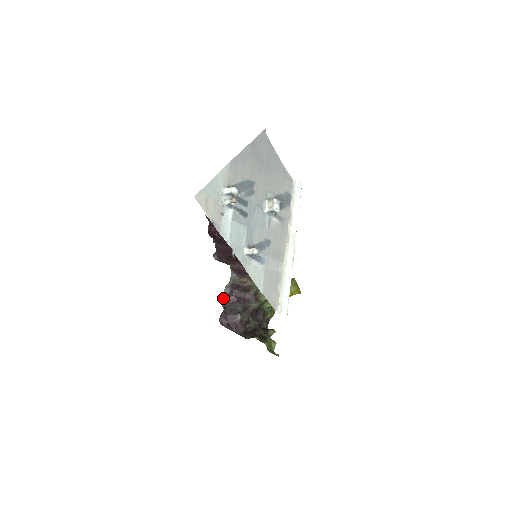
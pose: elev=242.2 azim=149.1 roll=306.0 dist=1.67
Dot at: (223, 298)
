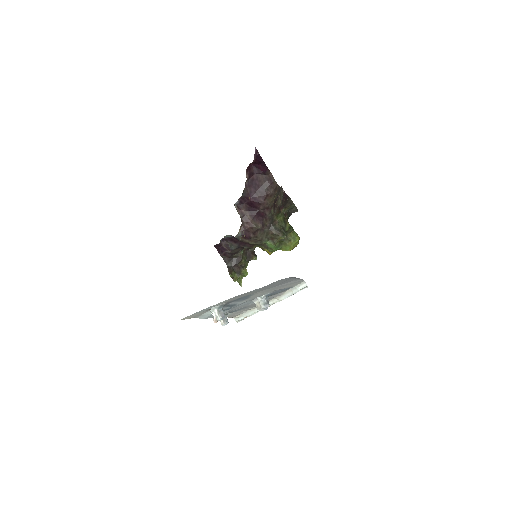
Dot at: (224, 237)
